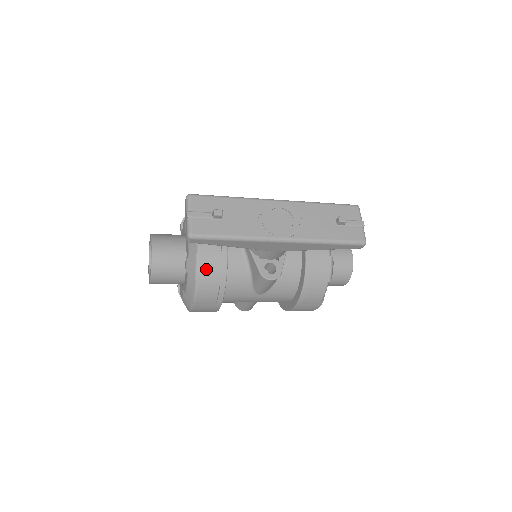
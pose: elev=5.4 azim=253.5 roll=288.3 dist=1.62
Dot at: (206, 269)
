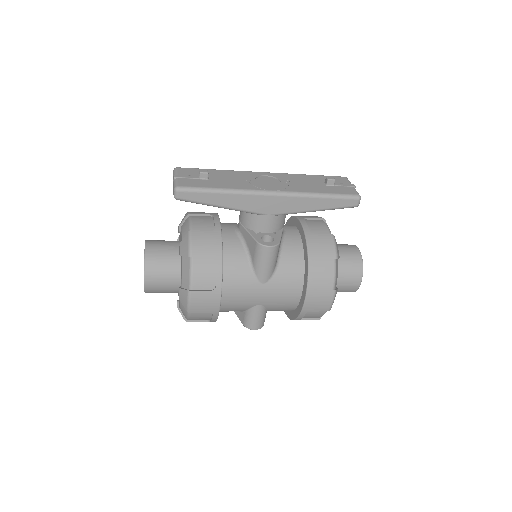
Dot at: (200, 245)
